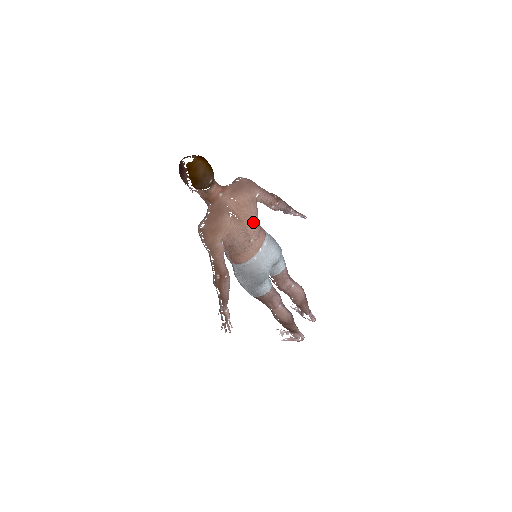
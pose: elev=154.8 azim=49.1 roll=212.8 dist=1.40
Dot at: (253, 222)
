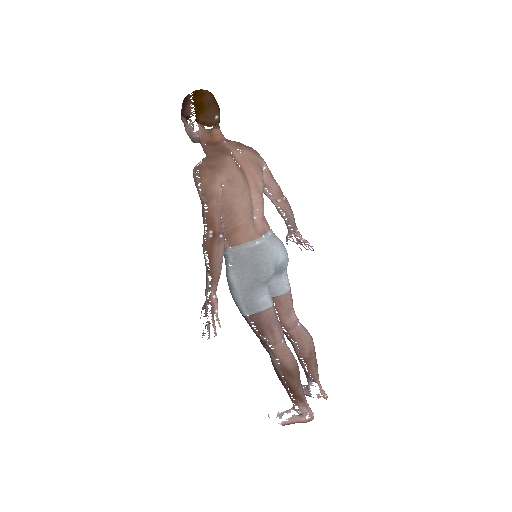
Dot at: (258, 190)
